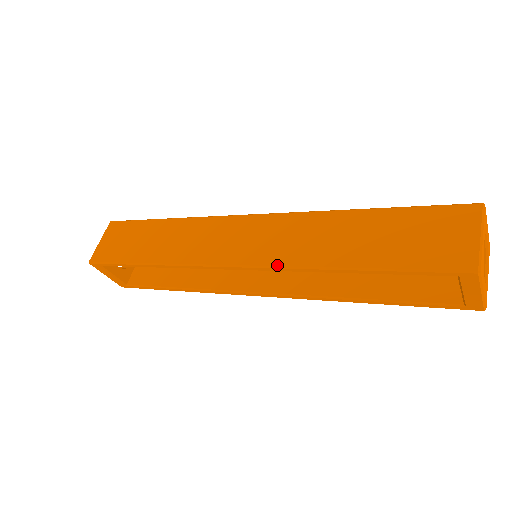
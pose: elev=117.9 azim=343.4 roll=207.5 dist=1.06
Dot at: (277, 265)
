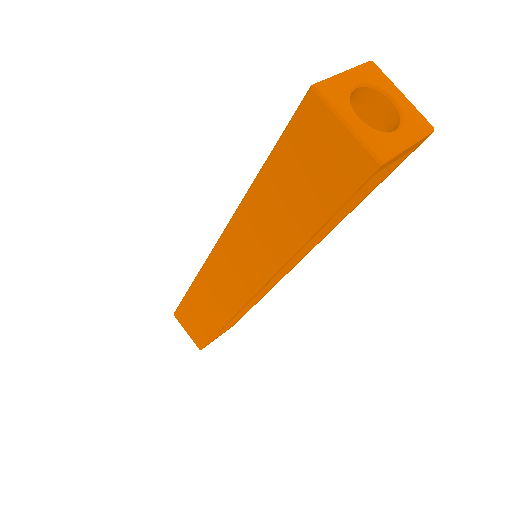
Dot at: (270, 275)
